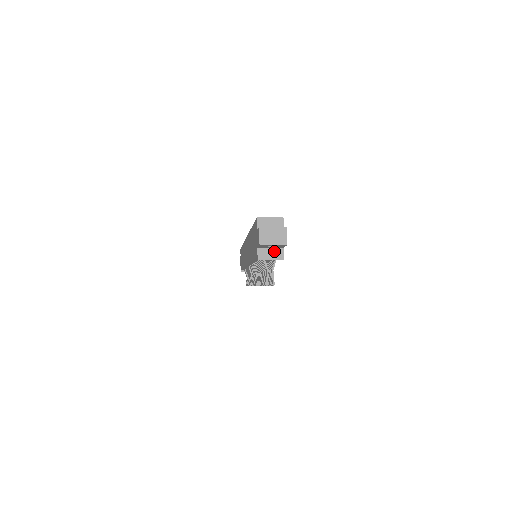
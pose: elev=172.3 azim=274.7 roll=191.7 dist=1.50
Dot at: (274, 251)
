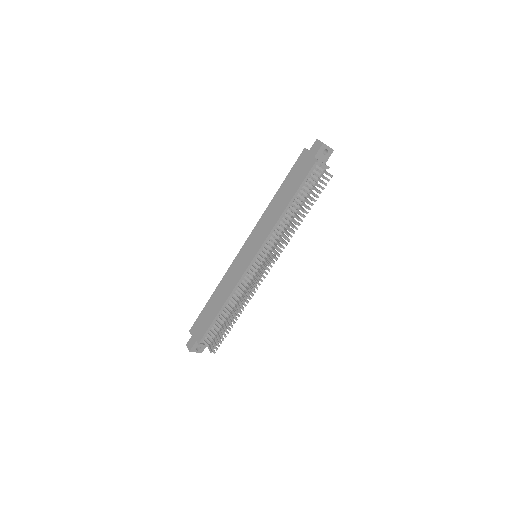
Dot at: (322, 162)
